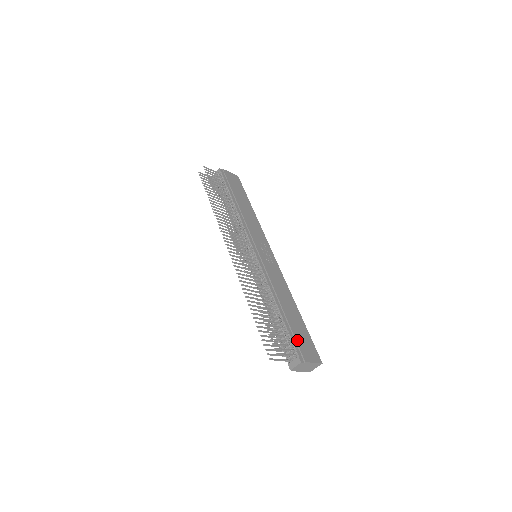
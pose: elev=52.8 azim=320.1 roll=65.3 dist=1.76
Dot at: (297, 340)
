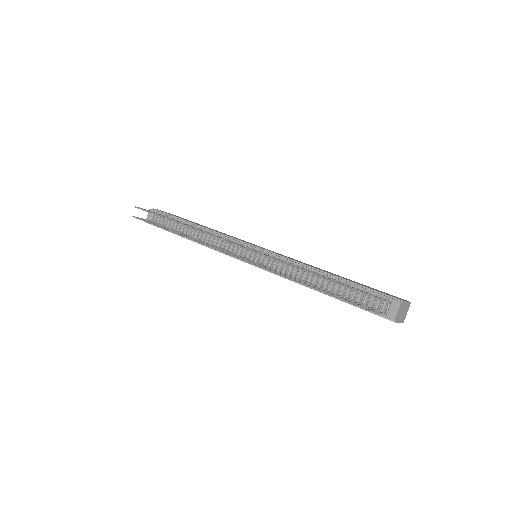
Dot at: (374, 290)
